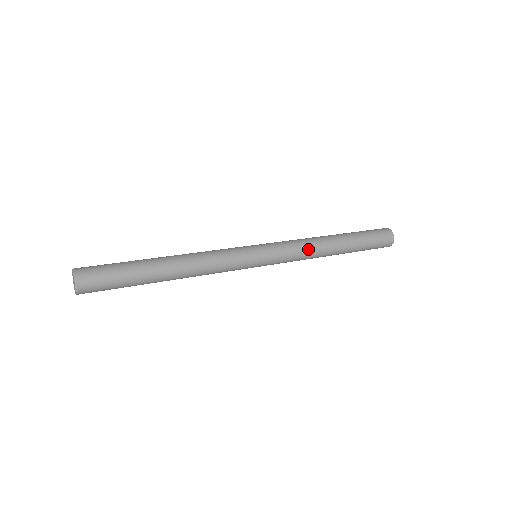
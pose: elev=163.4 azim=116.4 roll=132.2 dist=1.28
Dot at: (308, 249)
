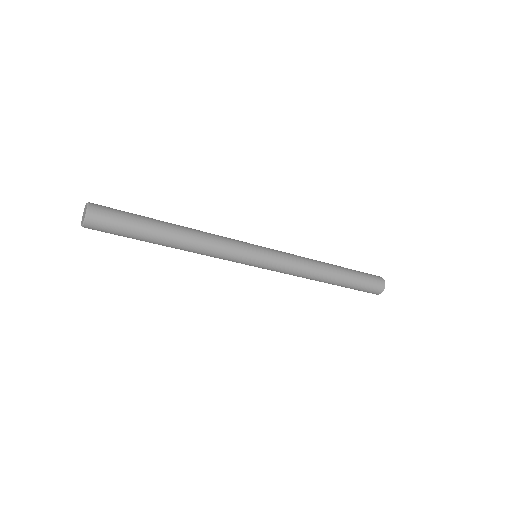
Dot at: (305, 260)
